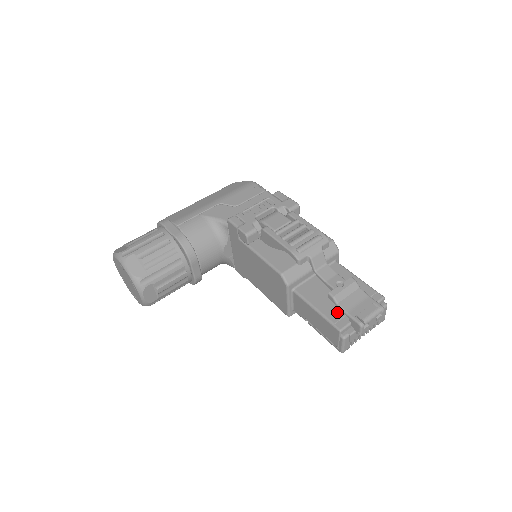
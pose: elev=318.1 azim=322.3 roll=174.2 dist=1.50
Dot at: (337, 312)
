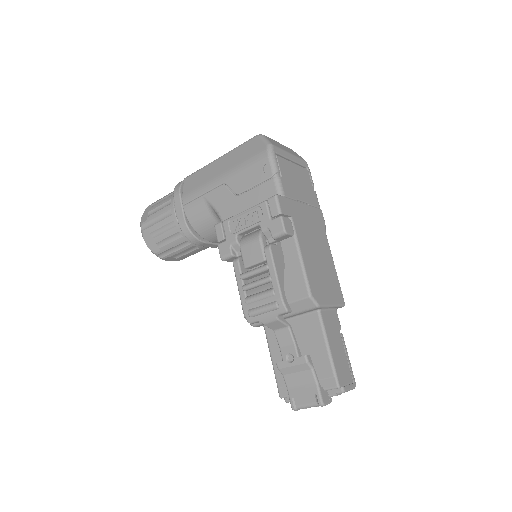
Dot at: occluded
